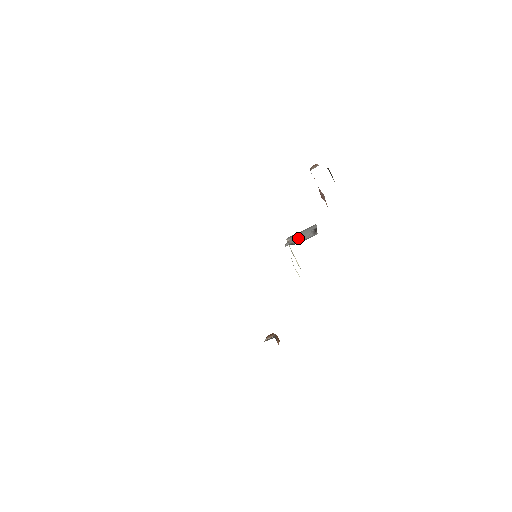
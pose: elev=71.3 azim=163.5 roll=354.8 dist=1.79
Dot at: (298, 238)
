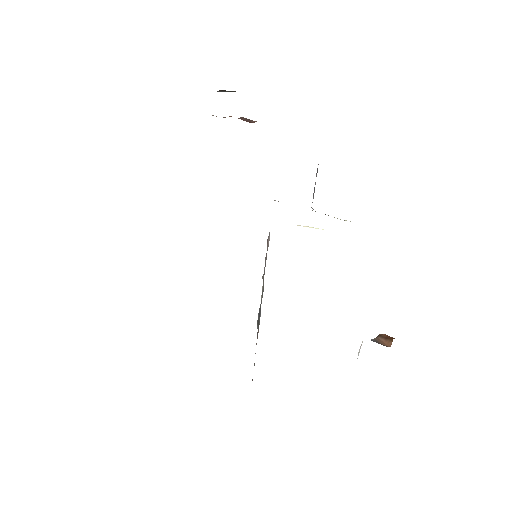
Dot at: occluded
